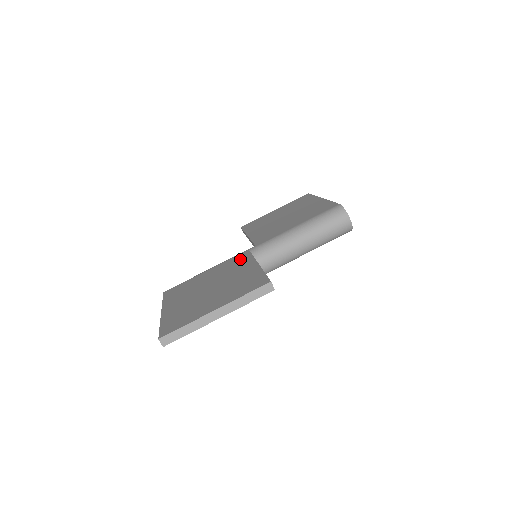
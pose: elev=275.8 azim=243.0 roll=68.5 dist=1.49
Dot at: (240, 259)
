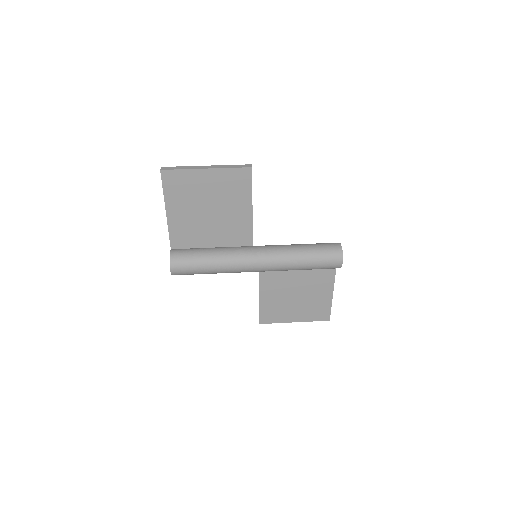
Dot at: occluded
